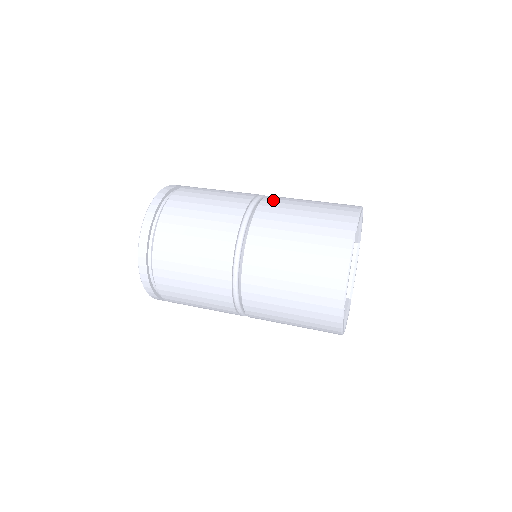
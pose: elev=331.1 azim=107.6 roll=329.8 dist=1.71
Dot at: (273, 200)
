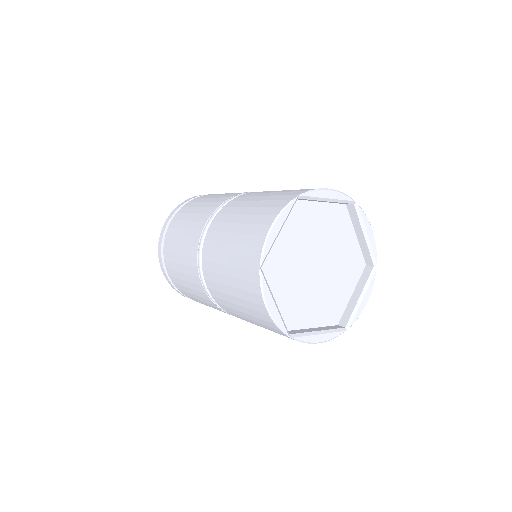
Dot at: occluded
